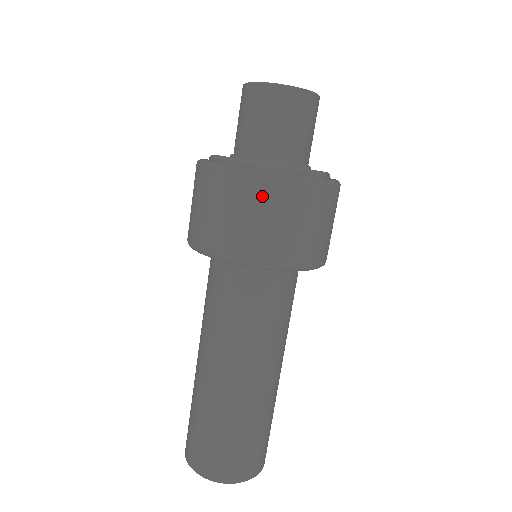
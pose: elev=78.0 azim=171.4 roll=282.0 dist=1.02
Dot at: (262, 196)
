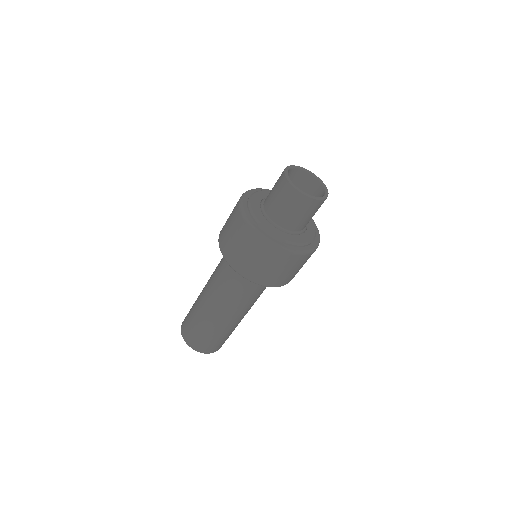
Dot at: (286, 262)
